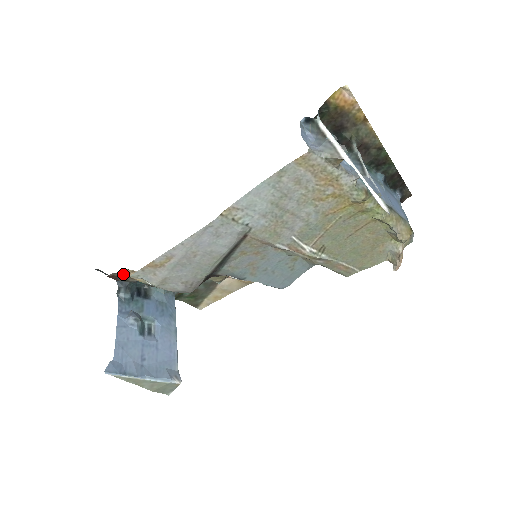
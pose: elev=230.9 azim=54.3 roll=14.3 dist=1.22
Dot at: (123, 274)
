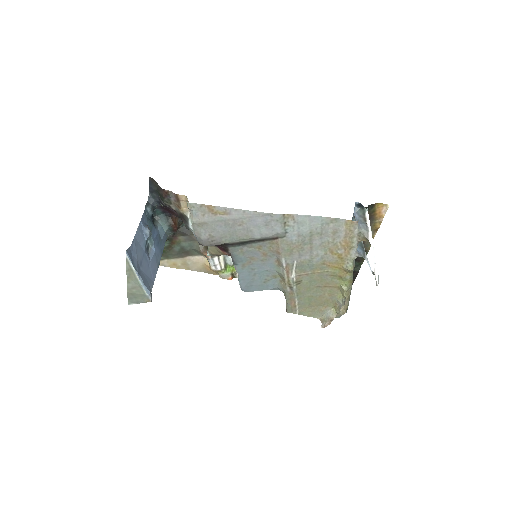
Dot at: (178, 197)
